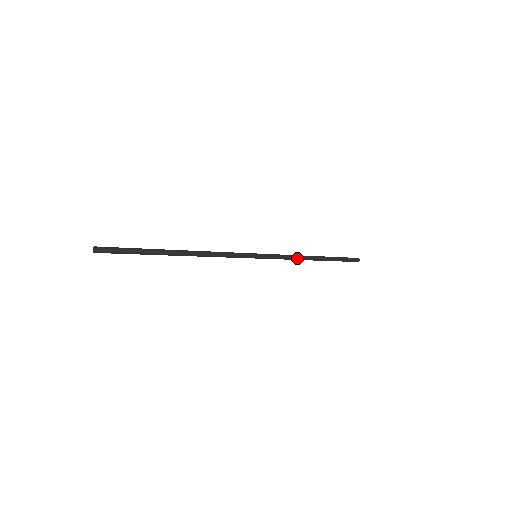
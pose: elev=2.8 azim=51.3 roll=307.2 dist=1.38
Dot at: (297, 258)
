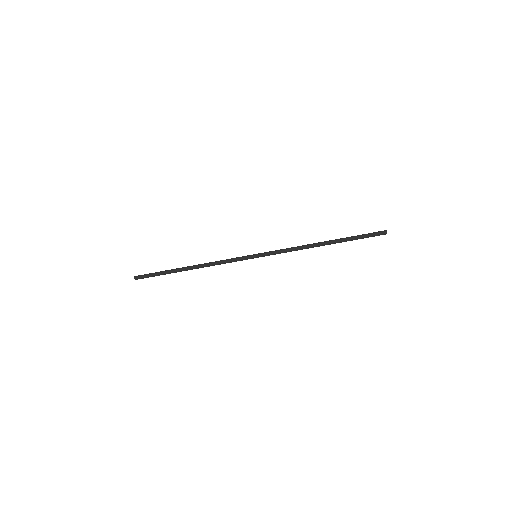
Dot at: (299, 247)
